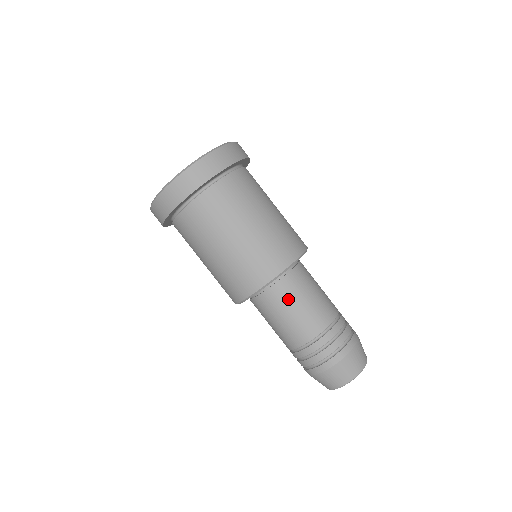
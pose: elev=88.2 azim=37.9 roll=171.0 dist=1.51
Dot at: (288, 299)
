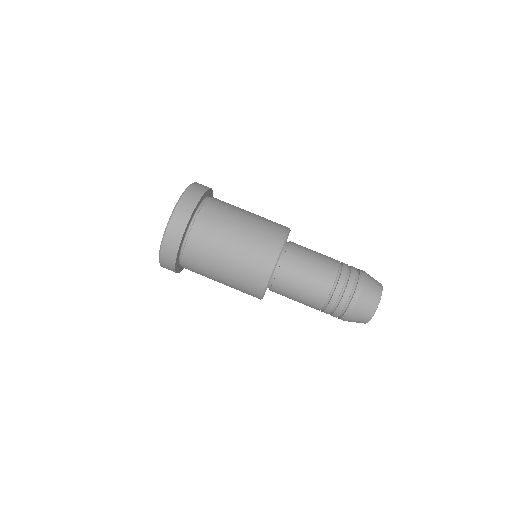
Dot at: (290, 286)
